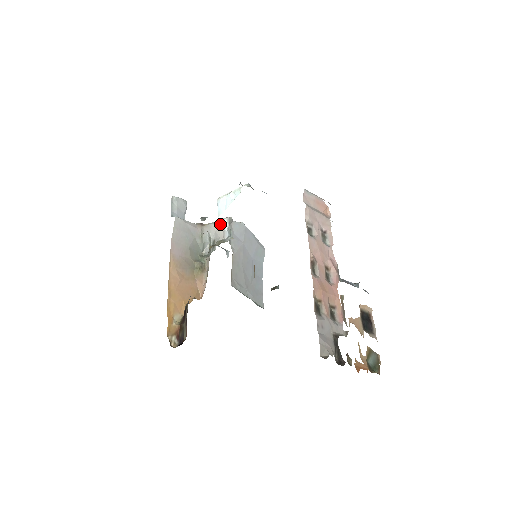
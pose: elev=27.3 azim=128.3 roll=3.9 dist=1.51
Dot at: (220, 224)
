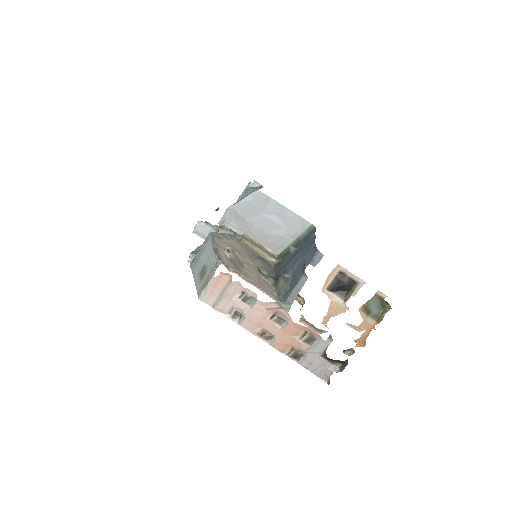
Dot at: occluded
